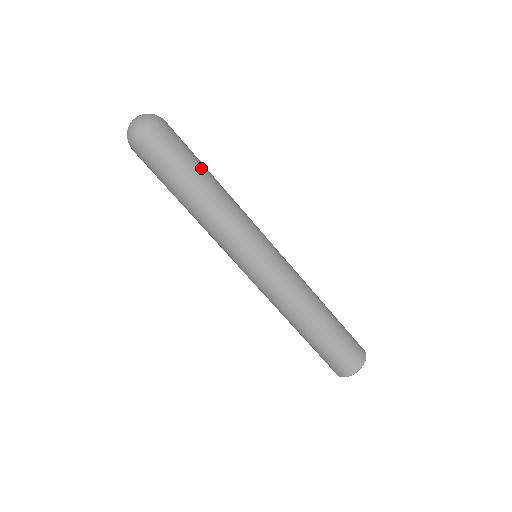
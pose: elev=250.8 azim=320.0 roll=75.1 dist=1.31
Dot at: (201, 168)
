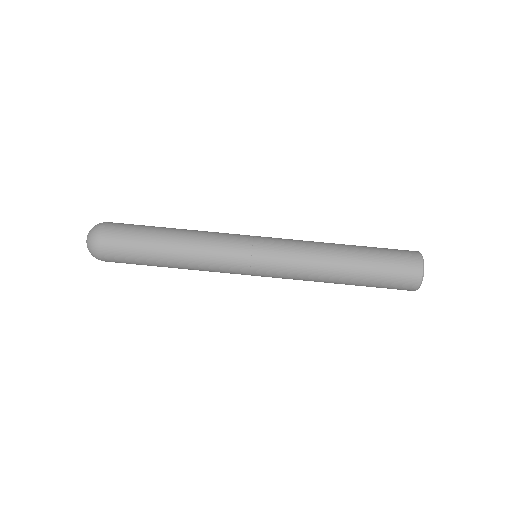
Dot at: (154, 238)
